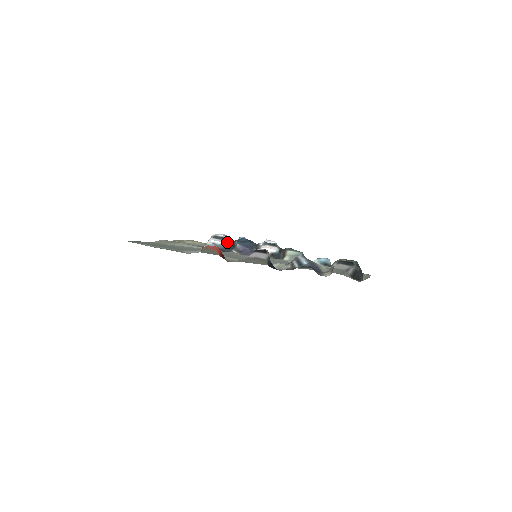
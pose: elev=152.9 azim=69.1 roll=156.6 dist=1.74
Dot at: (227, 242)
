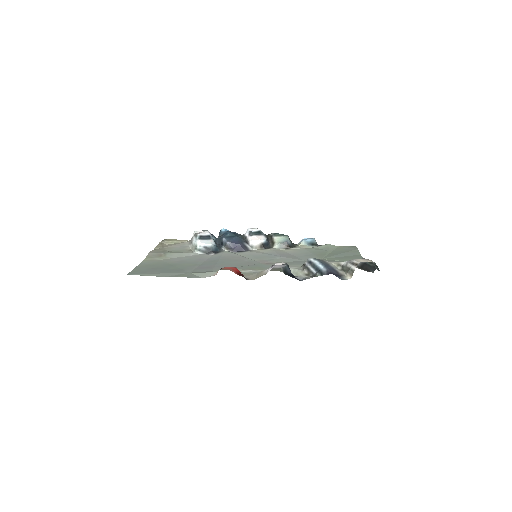
Dot at: (214, 240)
